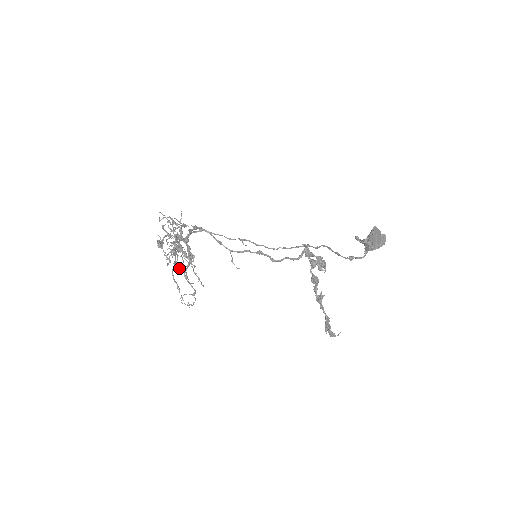
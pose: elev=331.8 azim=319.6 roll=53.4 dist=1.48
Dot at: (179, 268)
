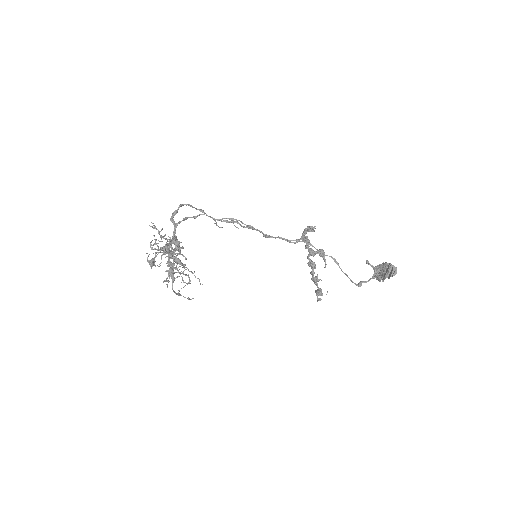
Dot at: occluded
